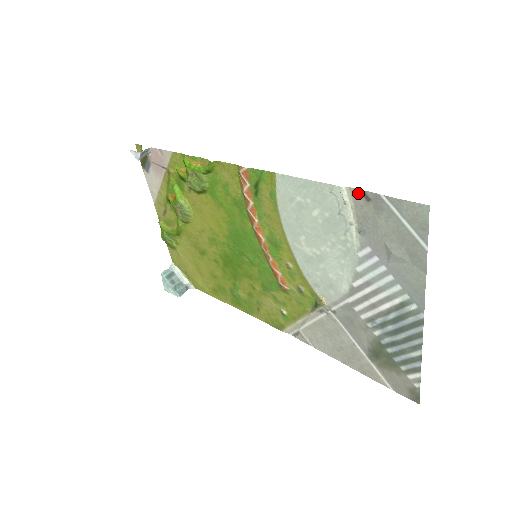
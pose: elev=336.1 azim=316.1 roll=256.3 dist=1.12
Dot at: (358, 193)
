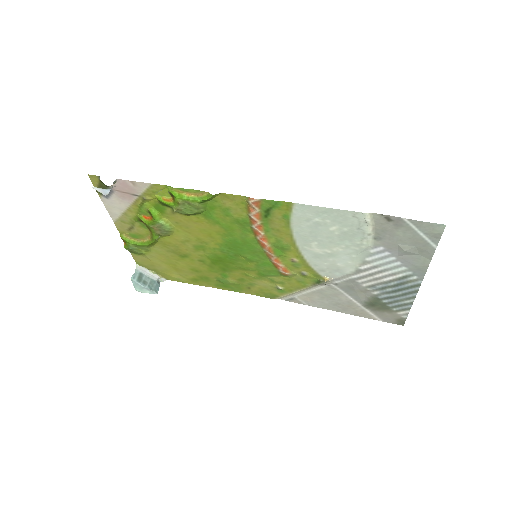
Dot at: (381, 216)
